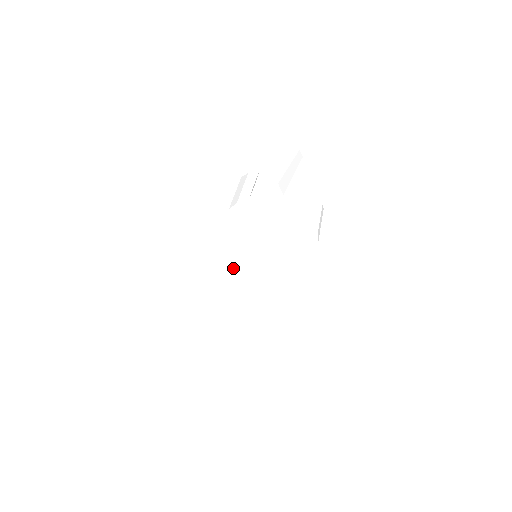
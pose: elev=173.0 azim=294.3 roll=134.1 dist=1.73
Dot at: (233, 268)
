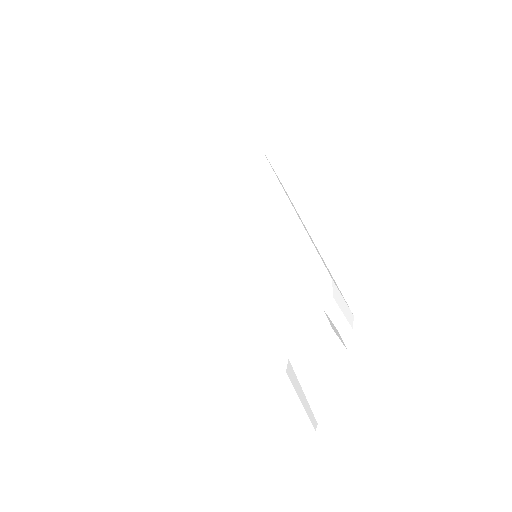
Dot at: occluded
